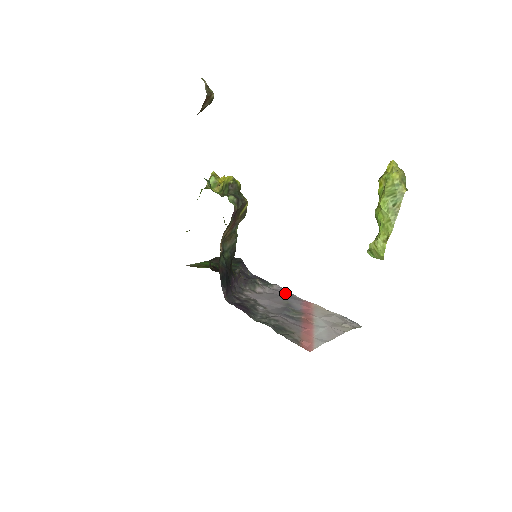
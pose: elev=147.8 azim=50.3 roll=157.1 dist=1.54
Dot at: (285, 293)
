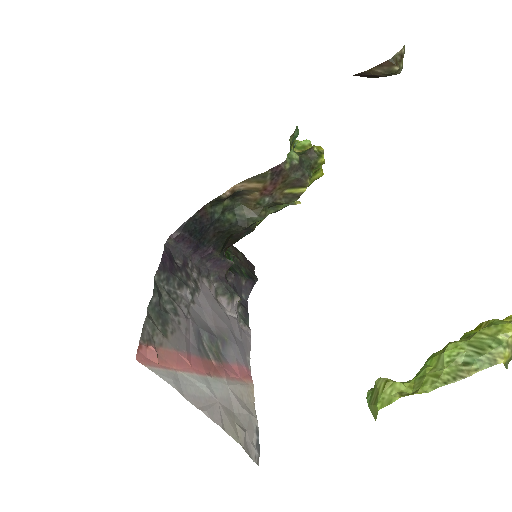
Dot at: (243, 339)
